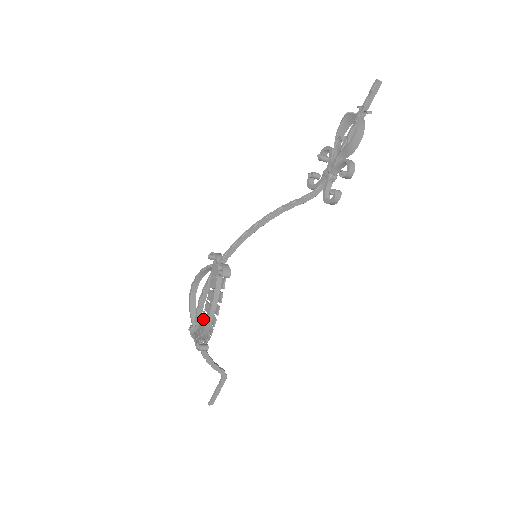
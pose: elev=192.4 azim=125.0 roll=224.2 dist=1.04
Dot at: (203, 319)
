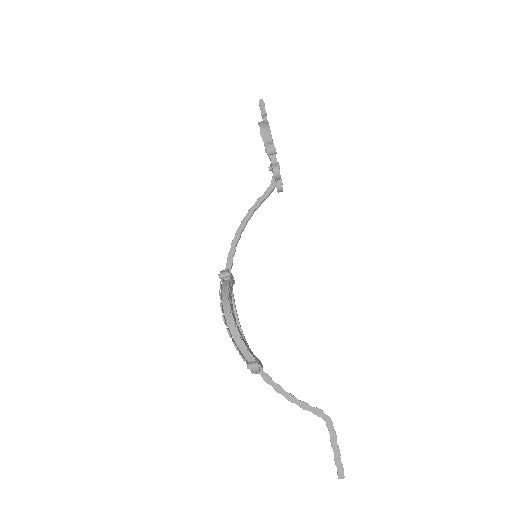
Dot at: (225, 323)
